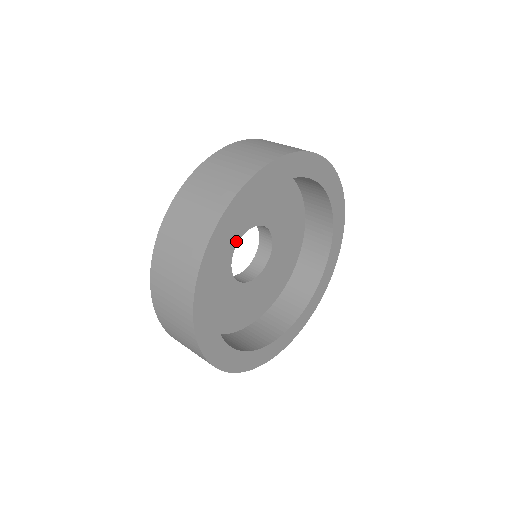
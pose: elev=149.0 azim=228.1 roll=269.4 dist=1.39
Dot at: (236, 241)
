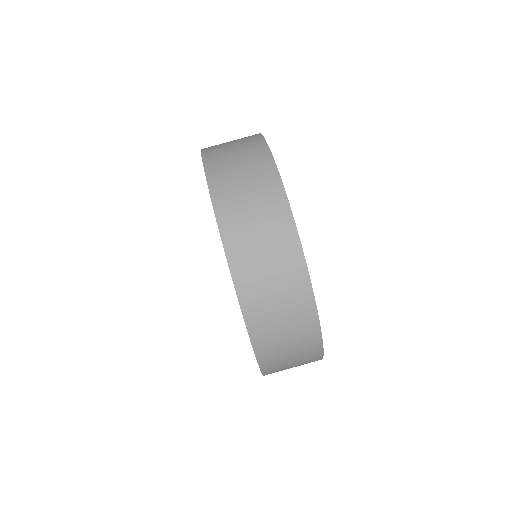
Dot at: occluded
